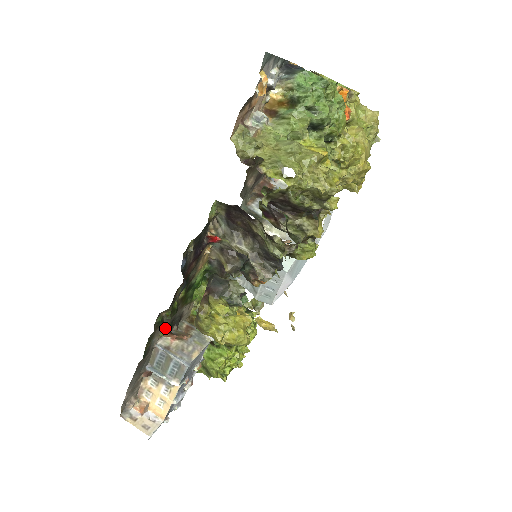
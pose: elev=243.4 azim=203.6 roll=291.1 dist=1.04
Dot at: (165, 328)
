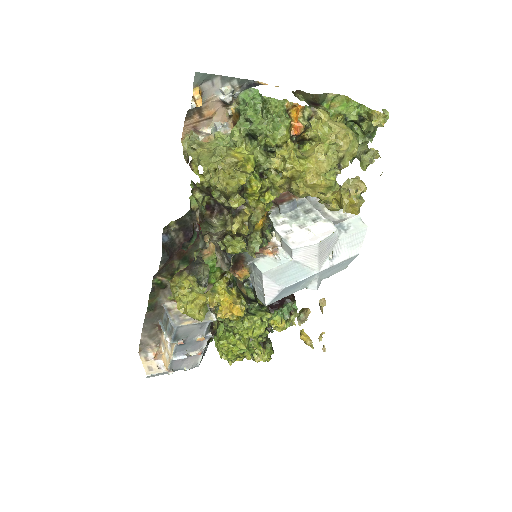
Dot at: occluded
